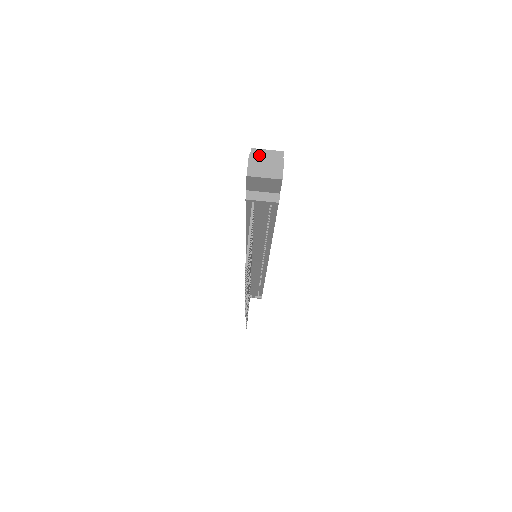
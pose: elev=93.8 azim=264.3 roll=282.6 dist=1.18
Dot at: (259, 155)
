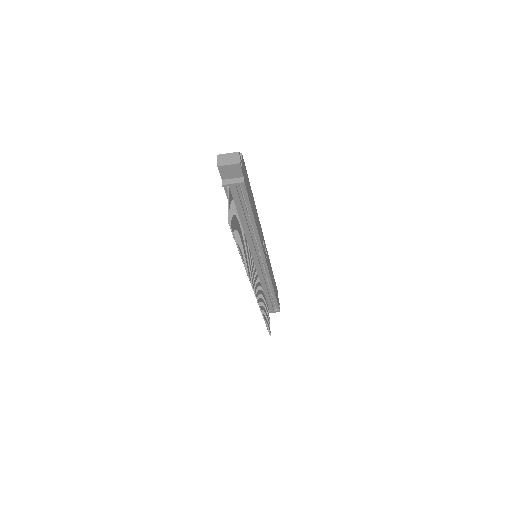
Dot at: (223, 154)
